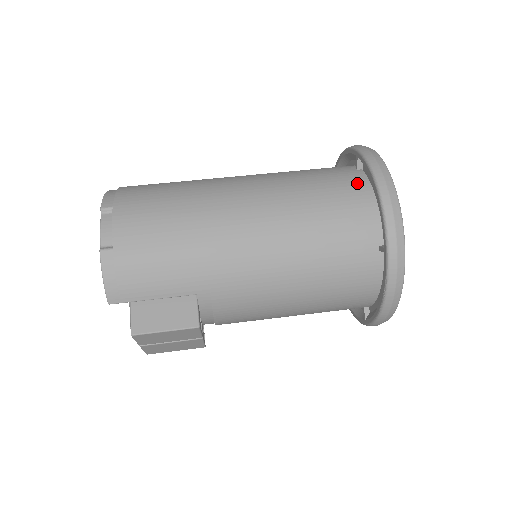
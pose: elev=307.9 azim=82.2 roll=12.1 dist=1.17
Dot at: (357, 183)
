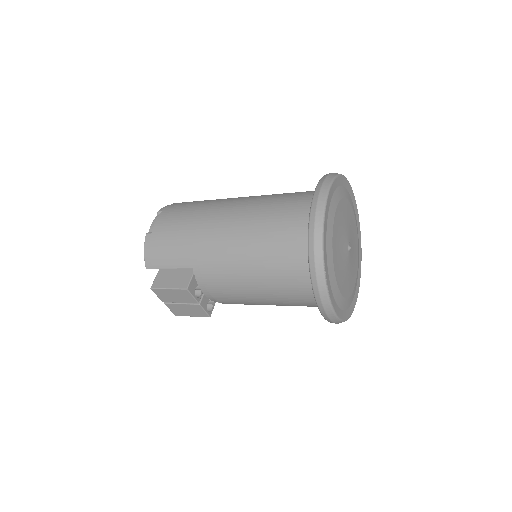
Dot at: occluded
